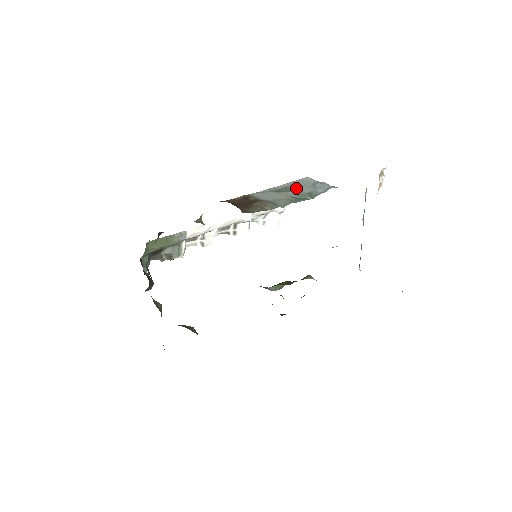
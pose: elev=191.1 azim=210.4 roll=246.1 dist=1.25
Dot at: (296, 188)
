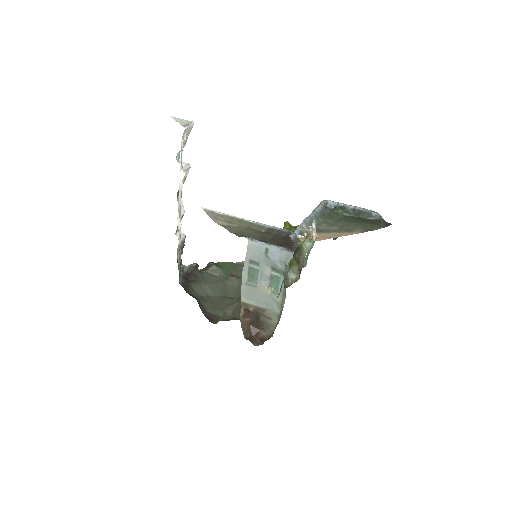
Dot at: (258, 267)
